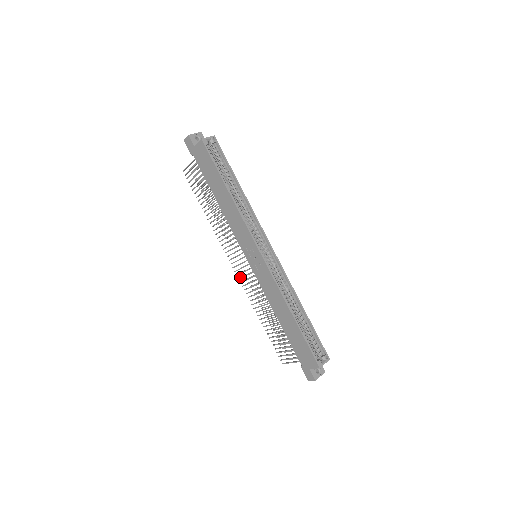
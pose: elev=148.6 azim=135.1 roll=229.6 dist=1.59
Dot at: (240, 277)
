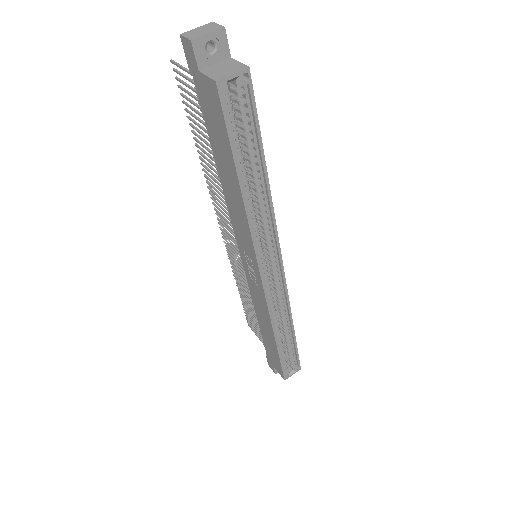
Dot at: (226, 244)
